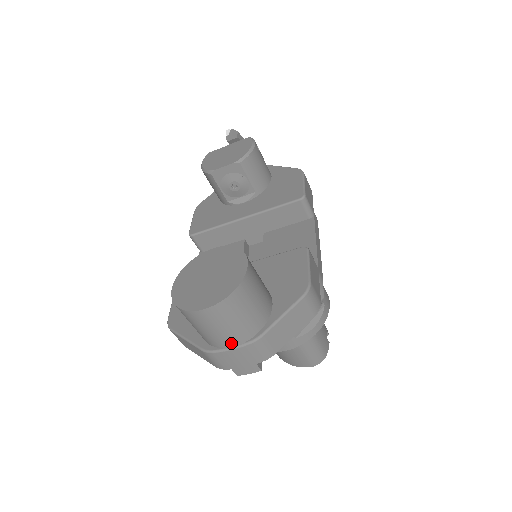
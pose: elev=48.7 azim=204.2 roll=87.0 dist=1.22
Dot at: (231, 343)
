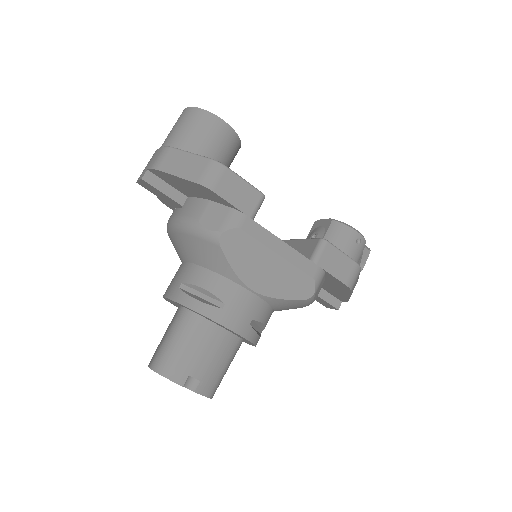
Dot at: (163, 144)
